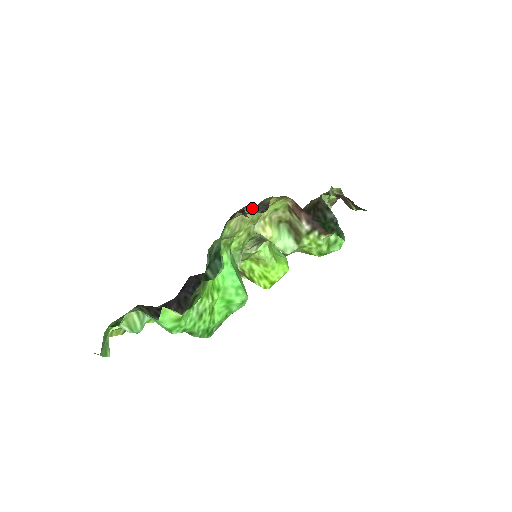
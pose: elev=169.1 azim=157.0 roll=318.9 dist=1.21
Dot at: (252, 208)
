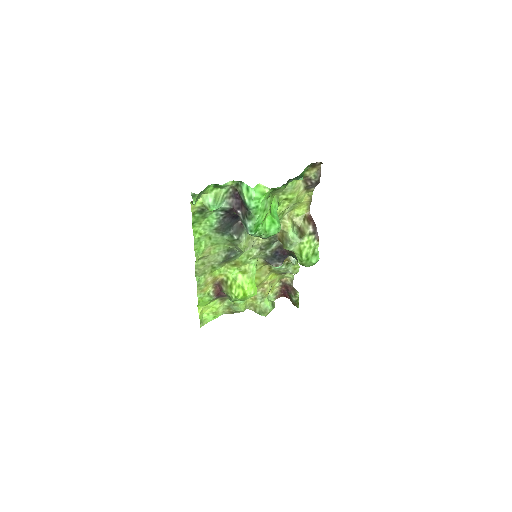
Dot at: (317, 174)
